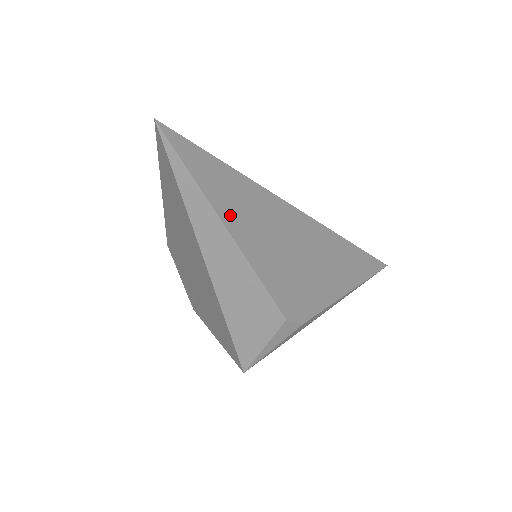
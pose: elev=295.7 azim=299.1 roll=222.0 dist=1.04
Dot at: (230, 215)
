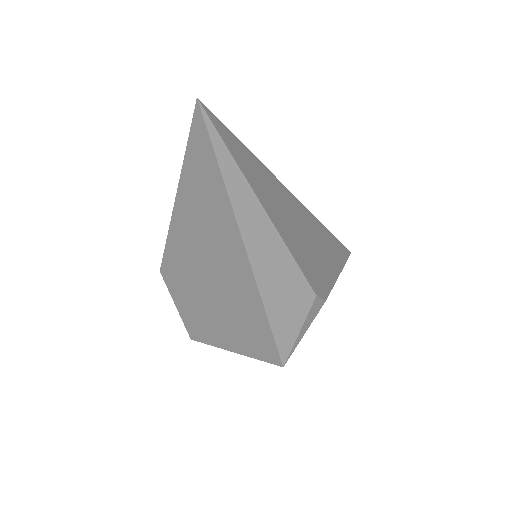
Dot at: (261, 194)
